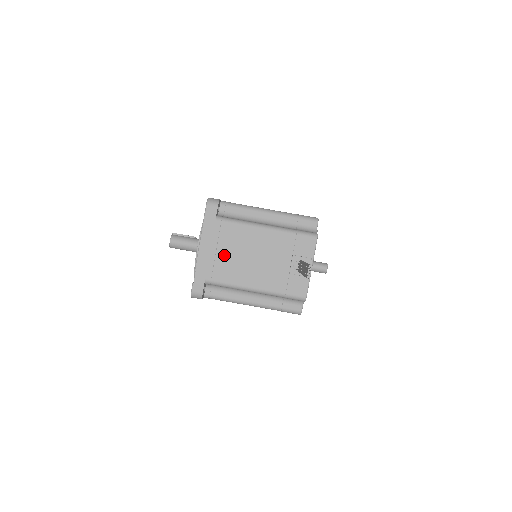
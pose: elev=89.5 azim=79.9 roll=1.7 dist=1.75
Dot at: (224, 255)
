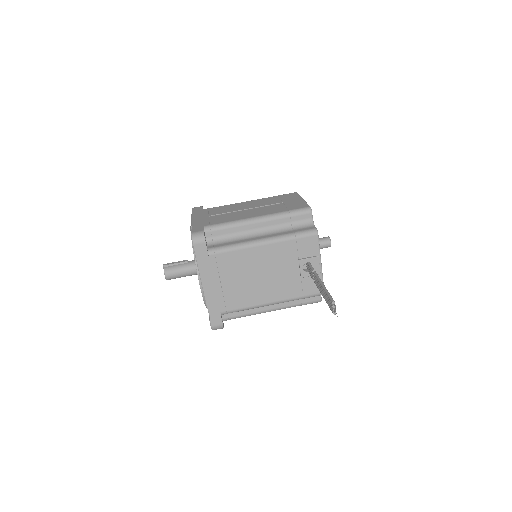
Dot at: (230, 284)
